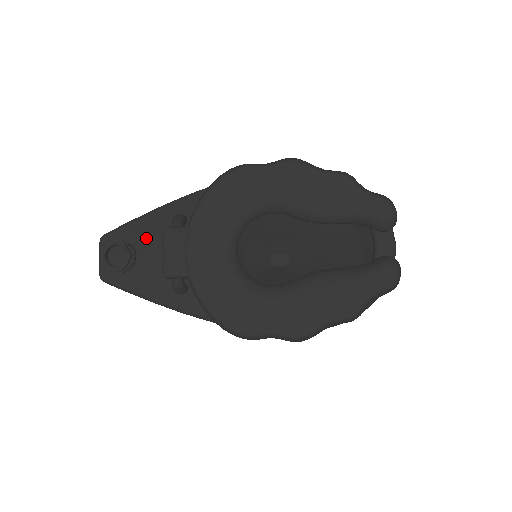
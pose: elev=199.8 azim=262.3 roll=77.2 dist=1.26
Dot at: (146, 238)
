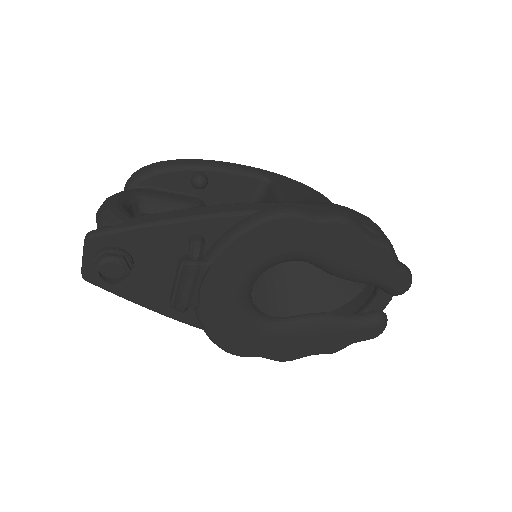
Dot at: (149, 250)
